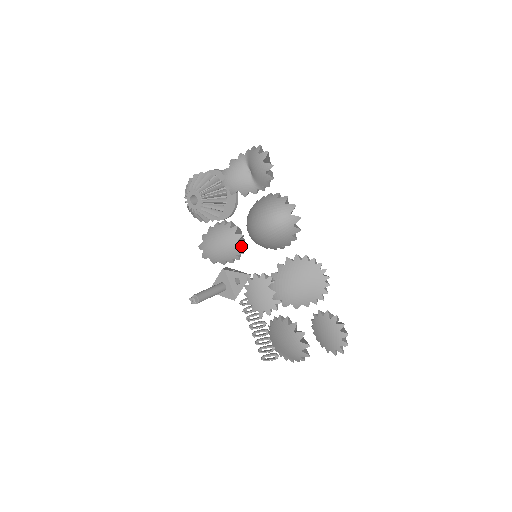
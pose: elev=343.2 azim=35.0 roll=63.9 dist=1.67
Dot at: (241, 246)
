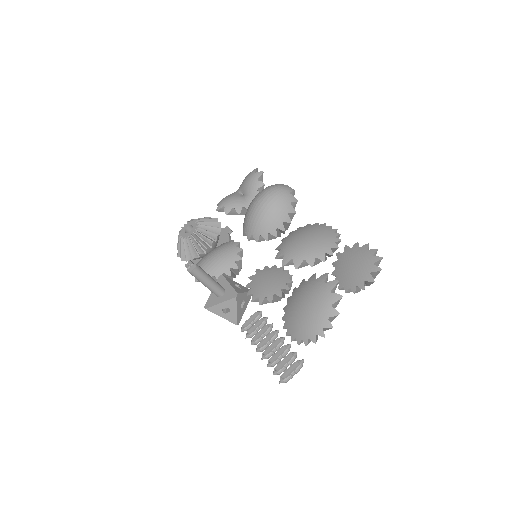
Dot at: (239, 251)
